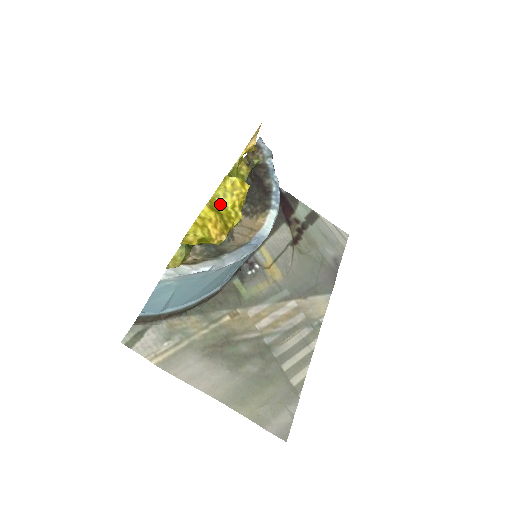
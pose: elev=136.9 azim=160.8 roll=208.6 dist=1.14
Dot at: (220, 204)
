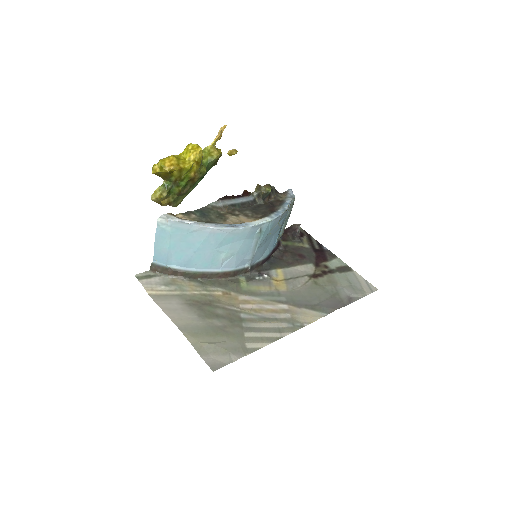
Dot at: (183, 157)
